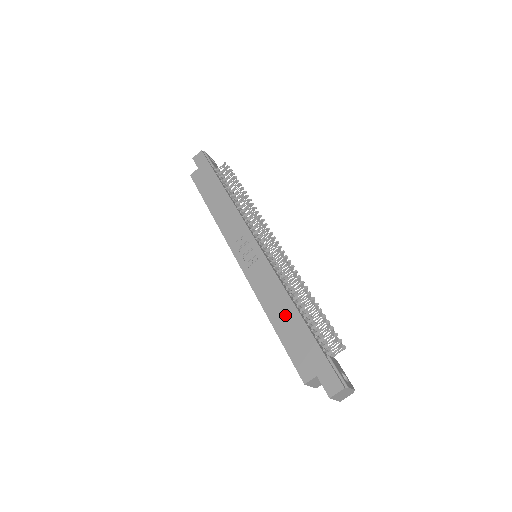
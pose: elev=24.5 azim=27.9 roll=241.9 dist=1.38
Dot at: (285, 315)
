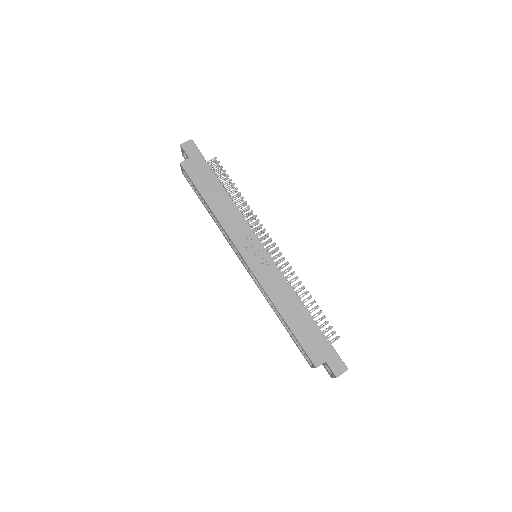
Dot at: (296, 313)
